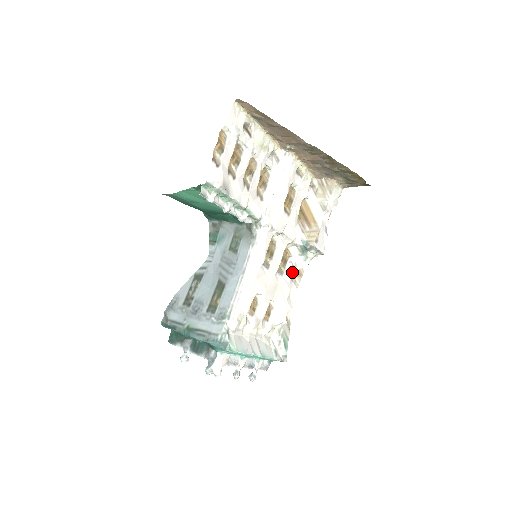
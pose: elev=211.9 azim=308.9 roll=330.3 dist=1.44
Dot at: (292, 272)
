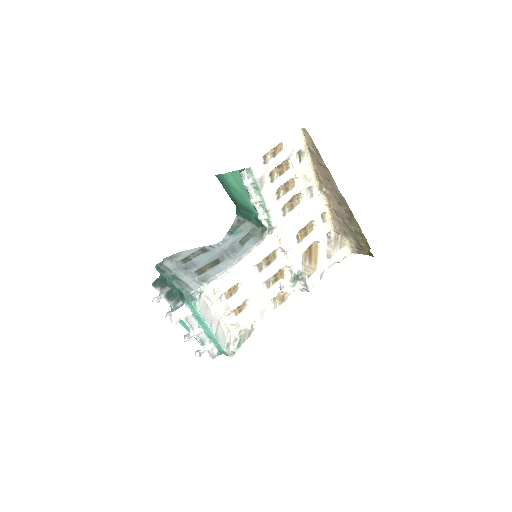
Dot at: (277, 293)
